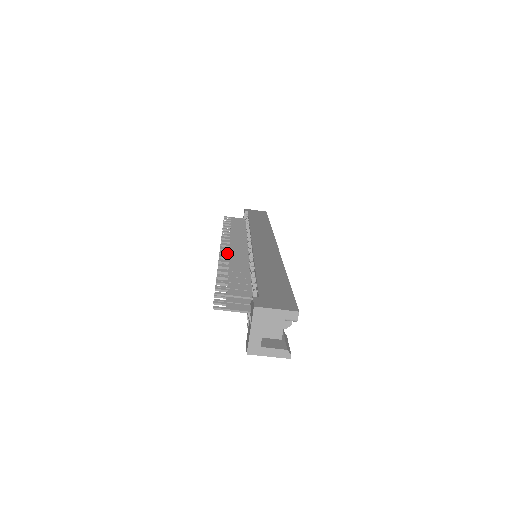
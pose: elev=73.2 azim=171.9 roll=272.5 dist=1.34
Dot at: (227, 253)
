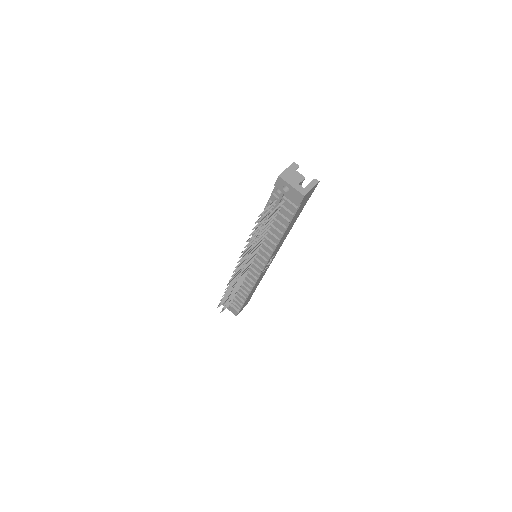
Dot at: occluded
